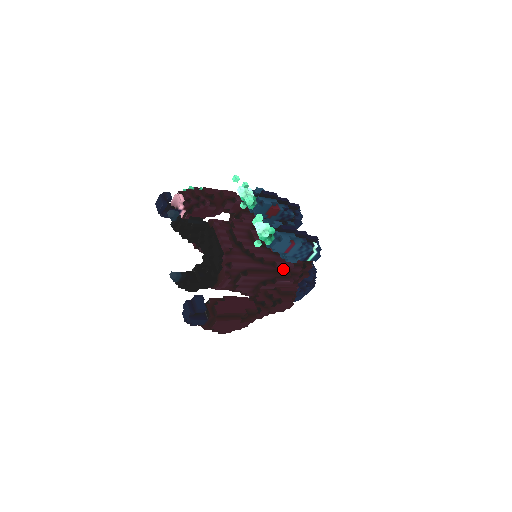
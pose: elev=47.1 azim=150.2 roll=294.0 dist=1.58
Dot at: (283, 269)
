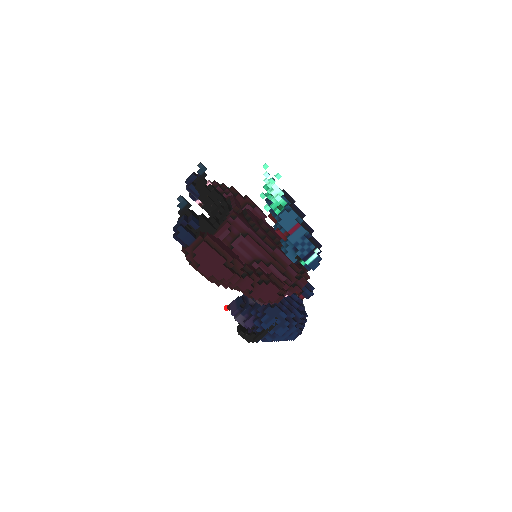
Dot at: (280, 259)
